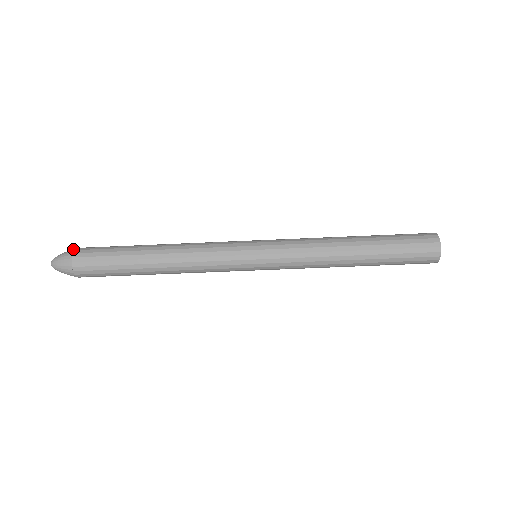
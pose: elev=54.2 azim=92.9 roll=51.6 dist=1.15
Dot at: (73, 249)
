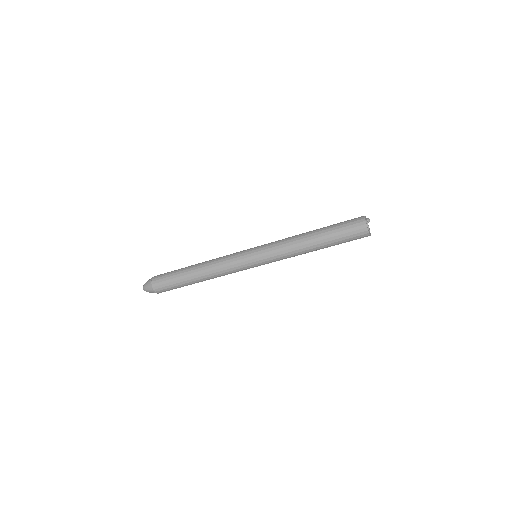
Dot at: (151, 278)
